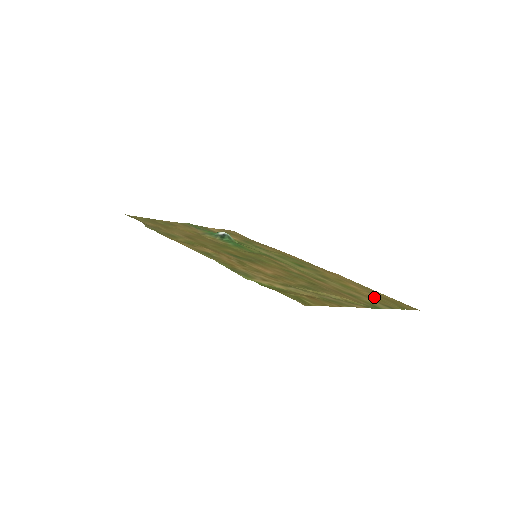
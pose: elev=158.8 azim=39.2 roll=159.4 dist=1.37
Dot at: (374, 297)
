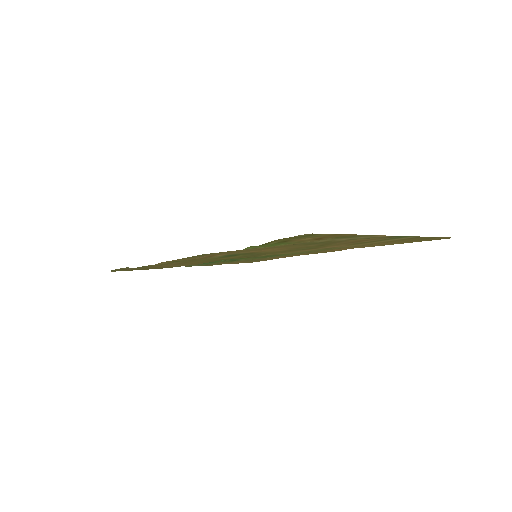
Dot at: occluded
